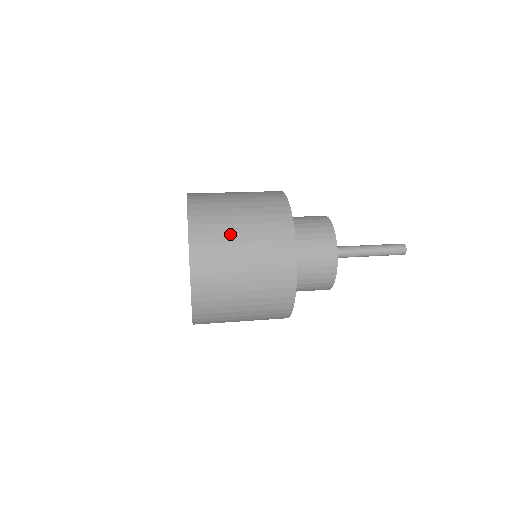
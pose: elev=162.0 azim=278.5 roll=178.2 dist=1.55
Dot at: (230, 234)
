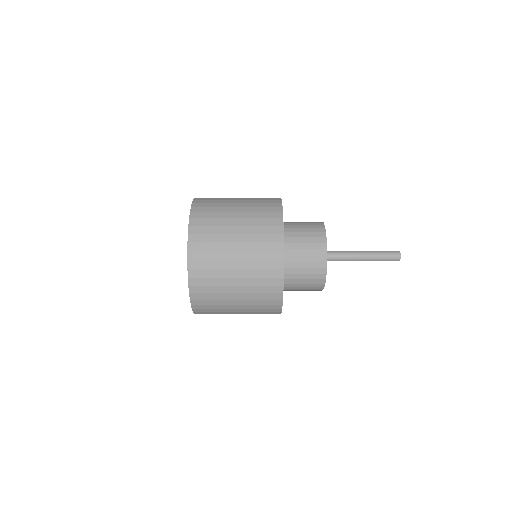
Dot at: (225, 235)
